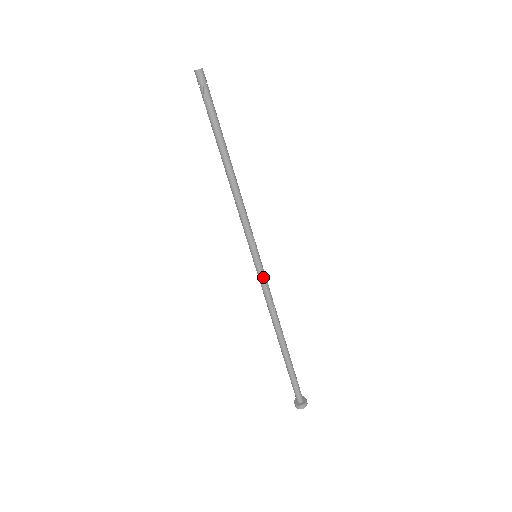
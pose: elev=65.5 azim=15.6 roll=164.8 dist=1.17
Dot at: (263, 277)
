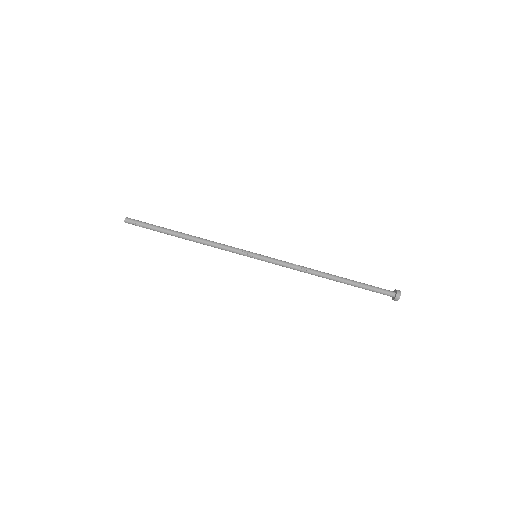
Dot at: (273, 262)
